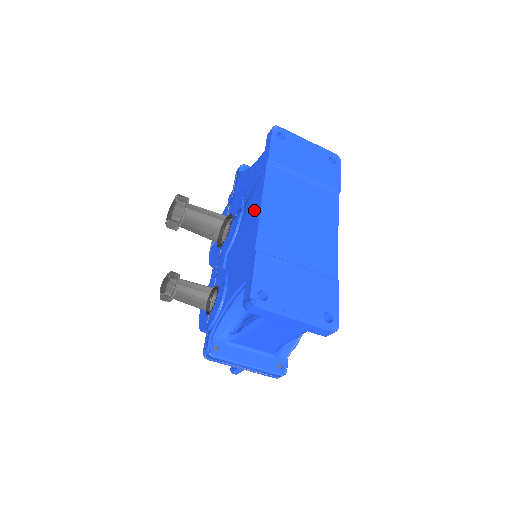
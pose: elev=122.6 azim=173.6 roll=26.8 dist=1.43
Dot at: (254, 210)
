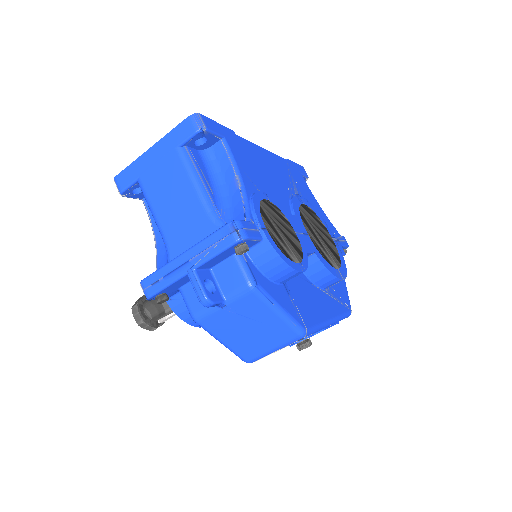
Dot at: occluded
